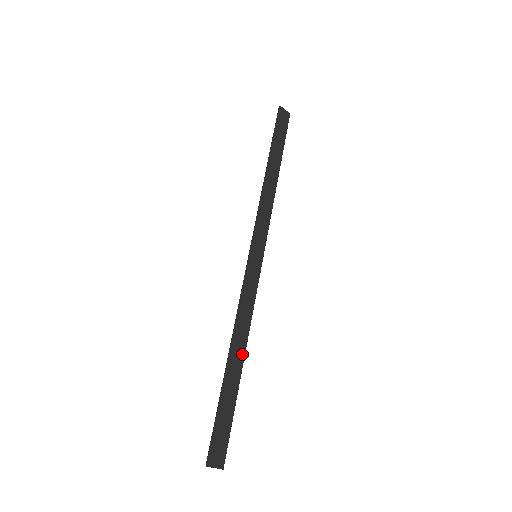
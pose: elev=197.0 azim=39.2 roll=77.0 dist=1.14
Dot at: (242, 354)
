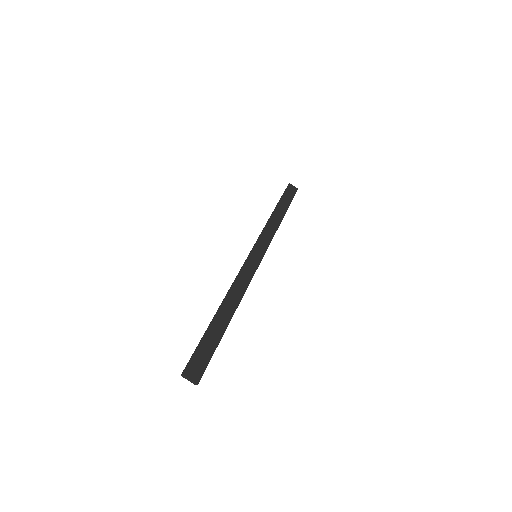
Dot at: (232, 311)
